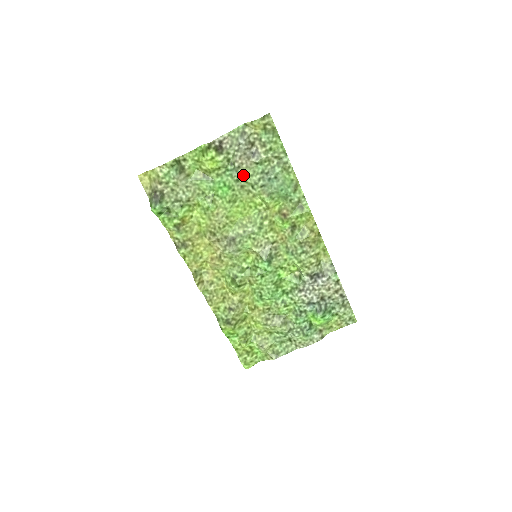
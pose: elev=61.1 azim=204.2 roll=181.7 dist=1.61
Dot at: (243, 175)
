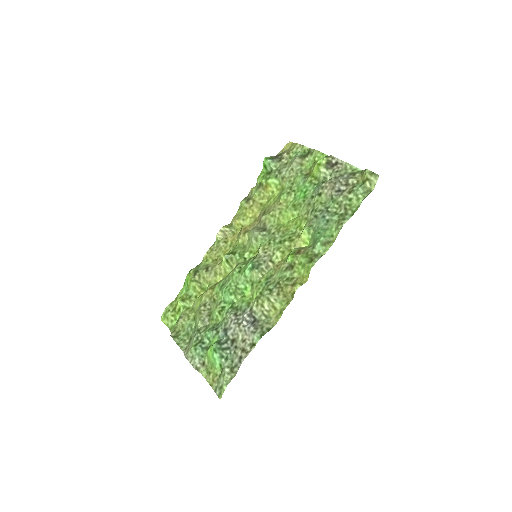
Dot at: (318, 197)
